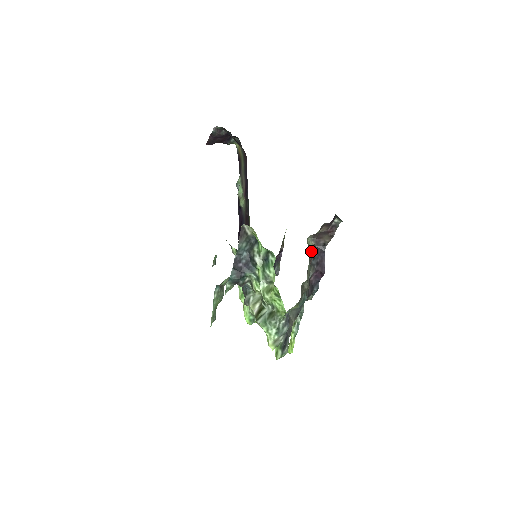
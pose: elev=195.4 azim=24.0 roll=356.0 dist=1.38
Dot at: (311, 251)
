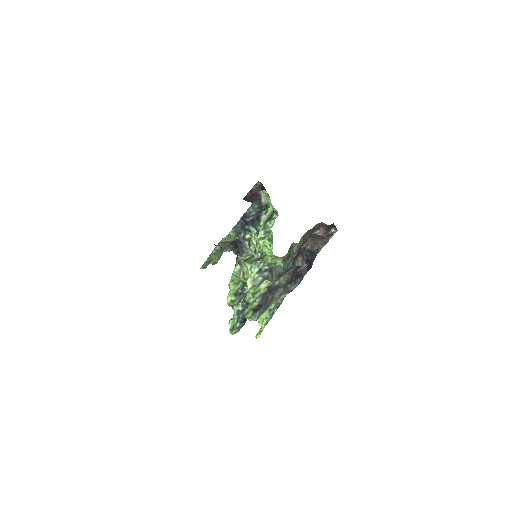
Dot at: (307, 234)
